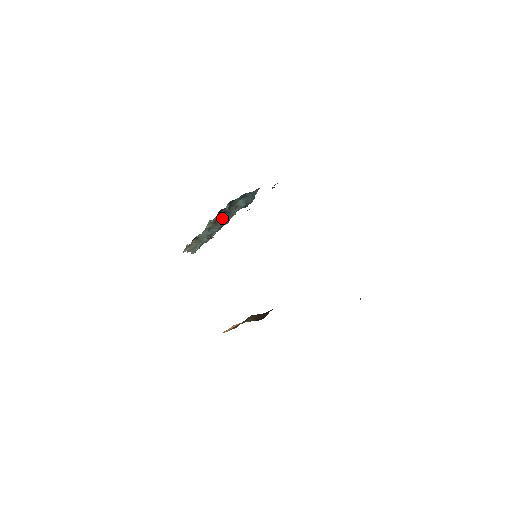
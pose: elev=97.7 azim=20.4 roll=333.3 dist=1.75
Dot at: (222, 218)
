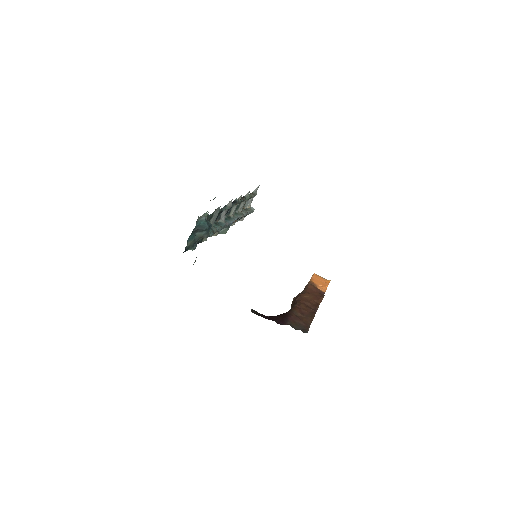
Dot at: occluded
